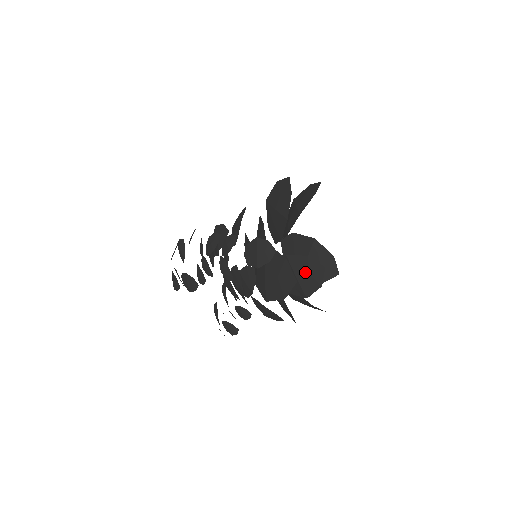
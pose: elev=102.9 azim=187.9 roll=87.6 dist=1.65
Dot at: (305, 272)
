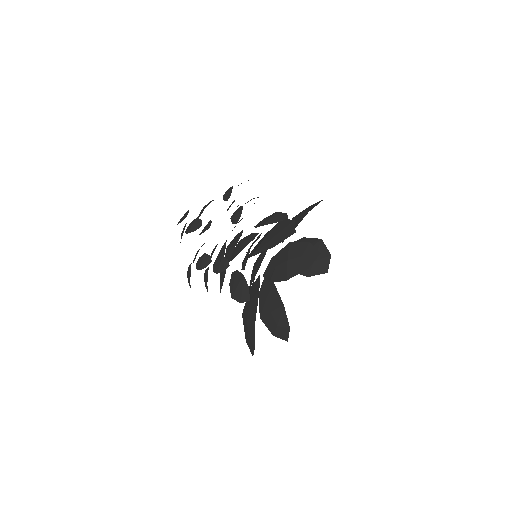
Dot at: (299, 255)
